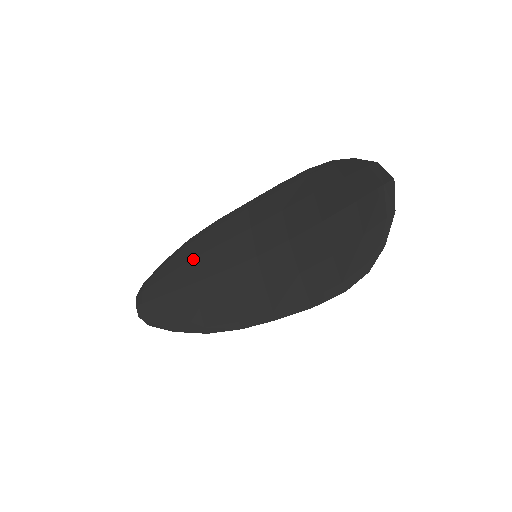
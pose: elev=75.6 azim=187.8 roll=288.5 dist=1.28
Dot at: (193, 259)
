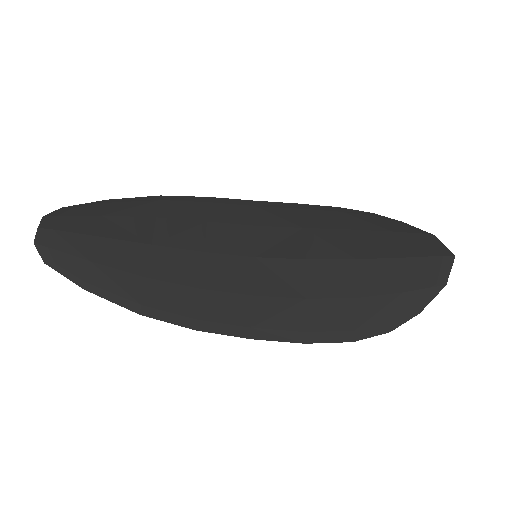
Dot at: (161, 218)
